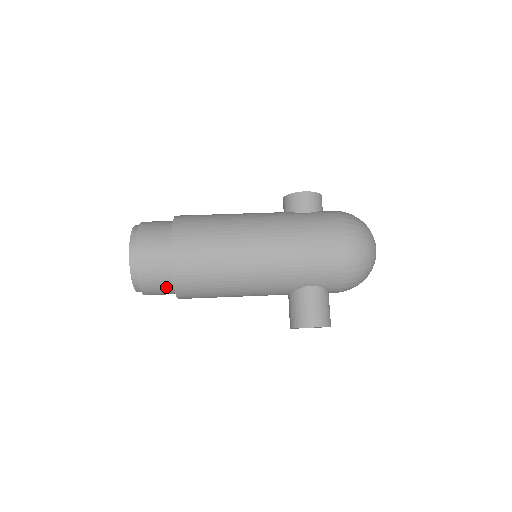
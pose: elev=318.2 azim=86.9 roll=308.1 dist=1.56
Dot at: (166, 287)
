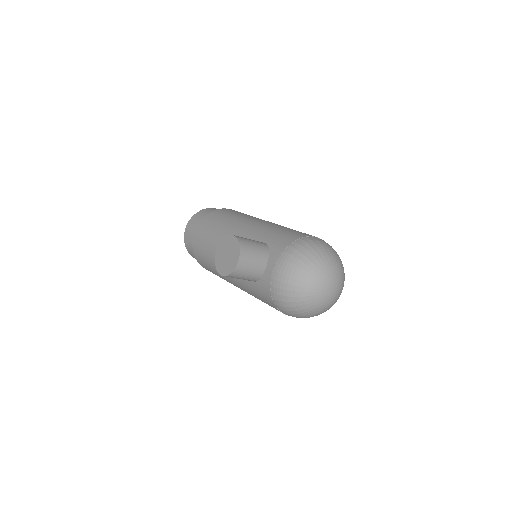
Dot at: occluded
